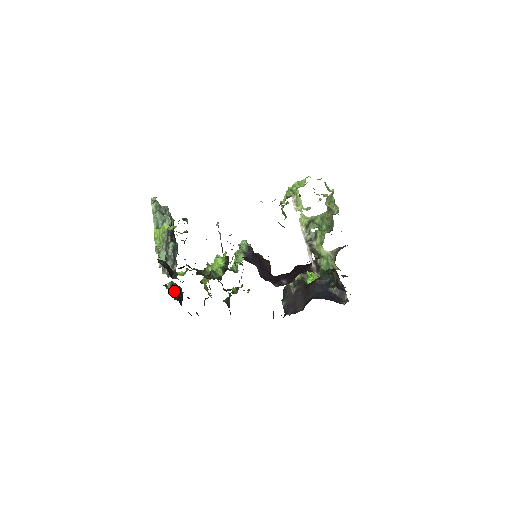
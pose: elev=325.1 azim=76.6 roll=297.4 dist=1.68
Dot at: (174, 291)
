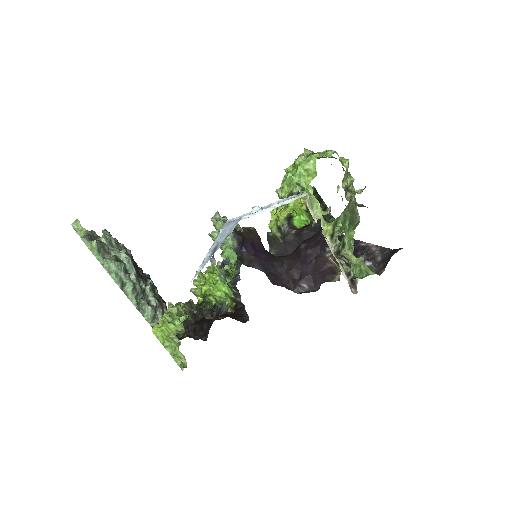
Dot at: occluded
